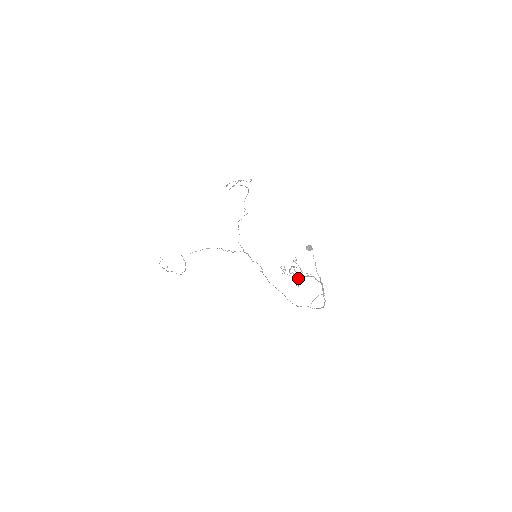
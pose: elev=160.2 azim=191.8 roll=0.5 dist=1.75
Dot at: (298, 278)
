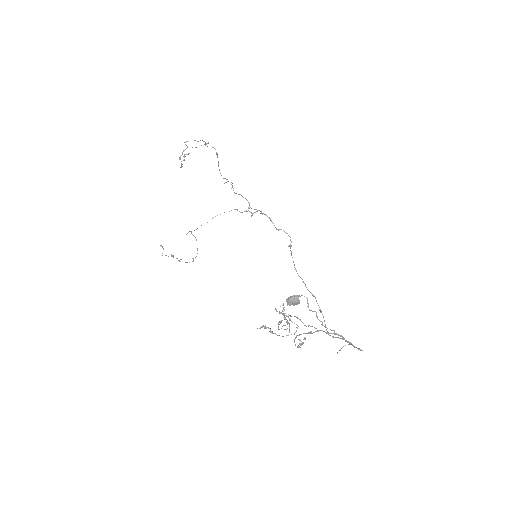
Dot at: (295, 338)
